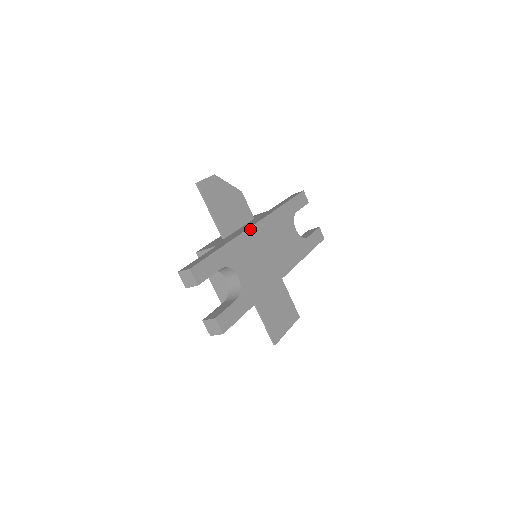
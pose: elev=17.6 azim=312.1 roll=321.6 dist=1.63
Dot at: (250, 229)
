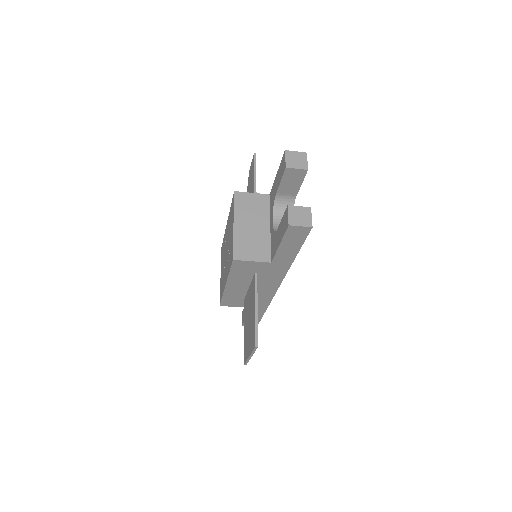
Dot at: occluded
